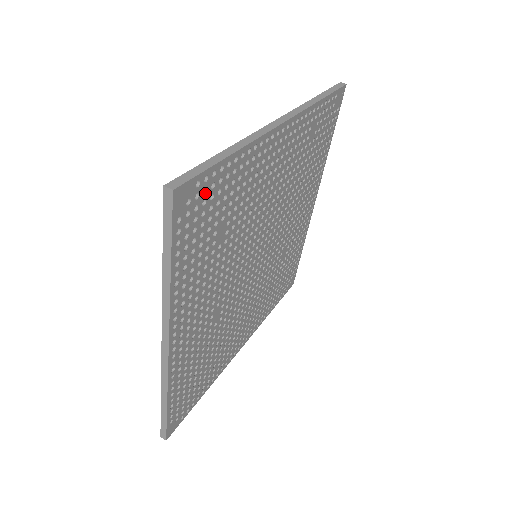
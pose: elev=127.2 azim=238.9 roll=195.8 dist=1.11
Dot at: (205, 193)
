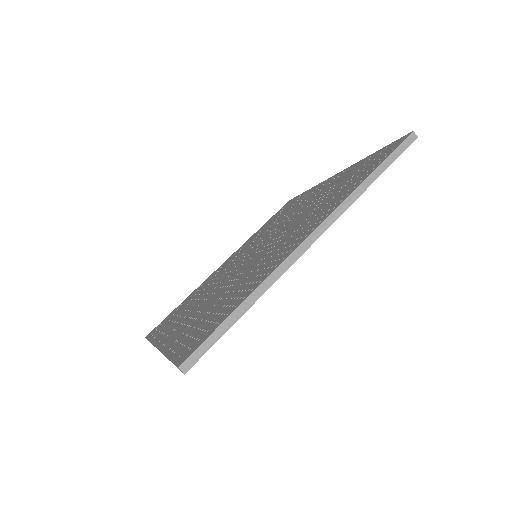
Dot at: occluded
